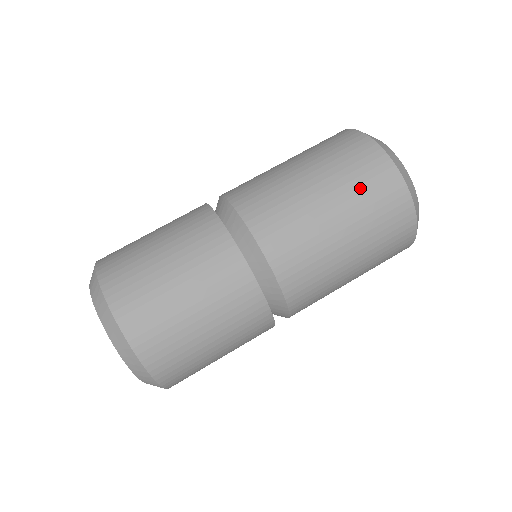
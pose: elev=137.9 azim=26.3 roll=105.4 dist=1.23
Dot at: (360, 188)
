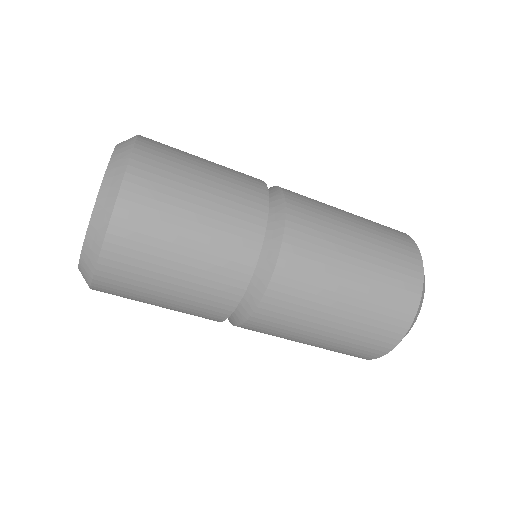
Dot at: (355, 341)
